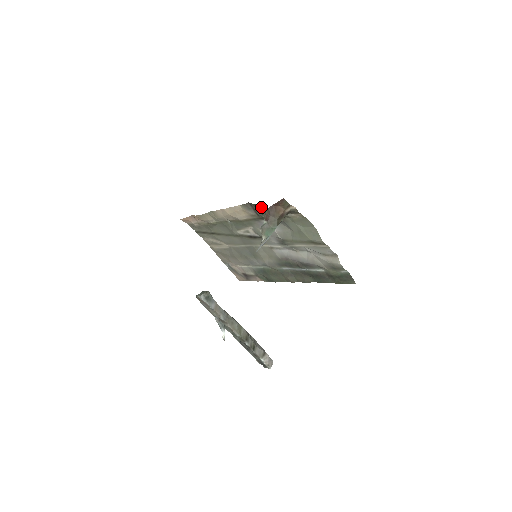
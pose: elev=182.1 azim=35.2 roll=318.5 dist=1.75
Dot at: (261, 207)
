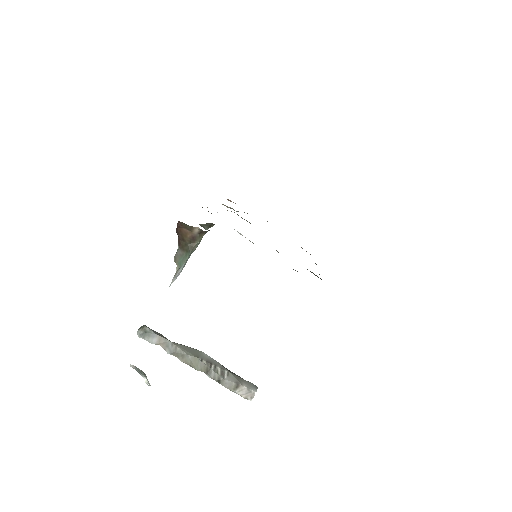
Dot at: occluded
